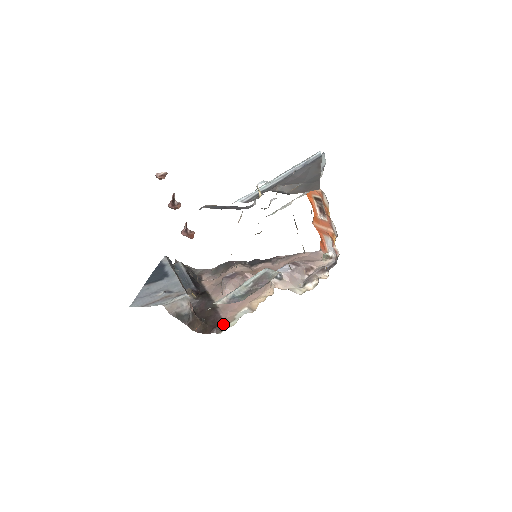
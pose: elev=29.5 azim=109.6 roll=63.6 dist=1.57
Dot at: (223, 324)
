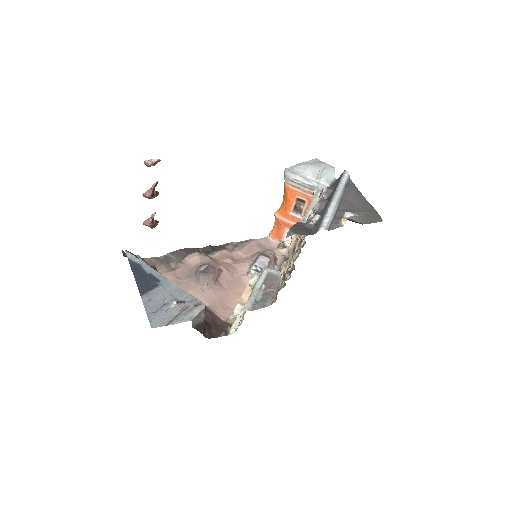
Dot at: (228, 325)
